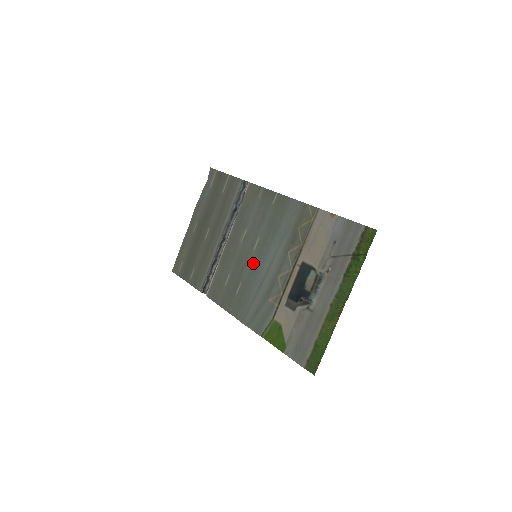
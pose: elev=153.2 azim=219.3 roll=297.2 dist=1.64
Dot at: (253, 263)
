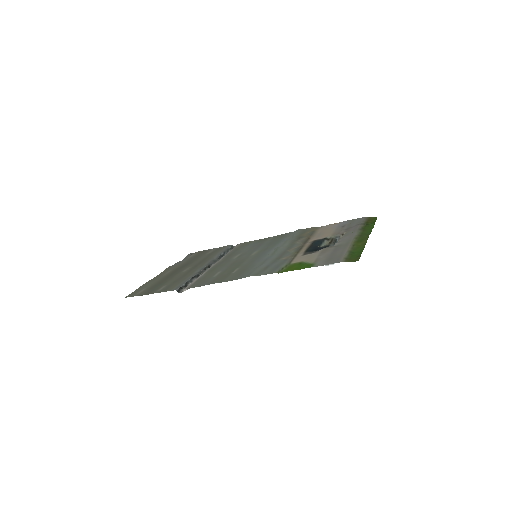
Dot at: (254, 258)
